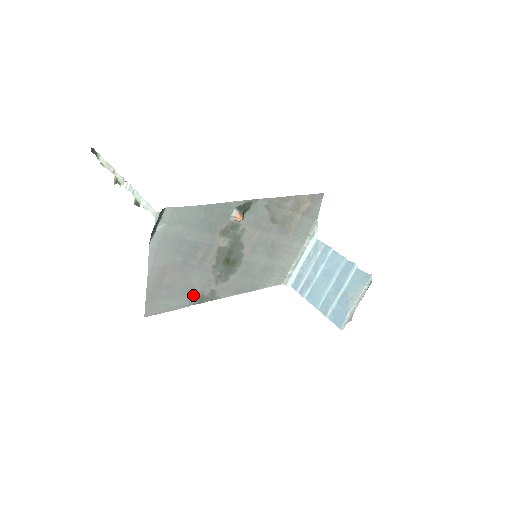
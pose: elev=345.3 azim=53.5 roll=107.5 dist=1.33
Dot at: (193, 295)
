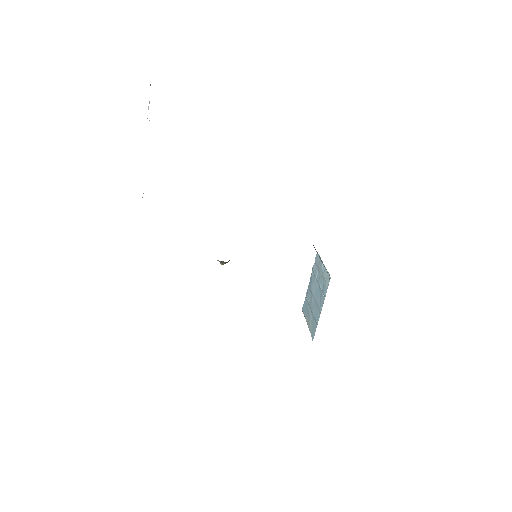
Dot at: occluded
